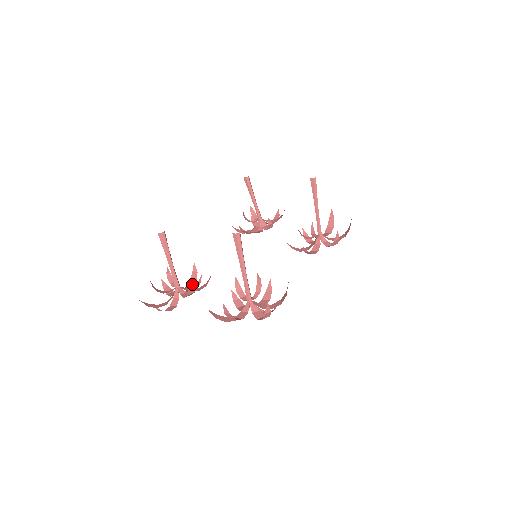
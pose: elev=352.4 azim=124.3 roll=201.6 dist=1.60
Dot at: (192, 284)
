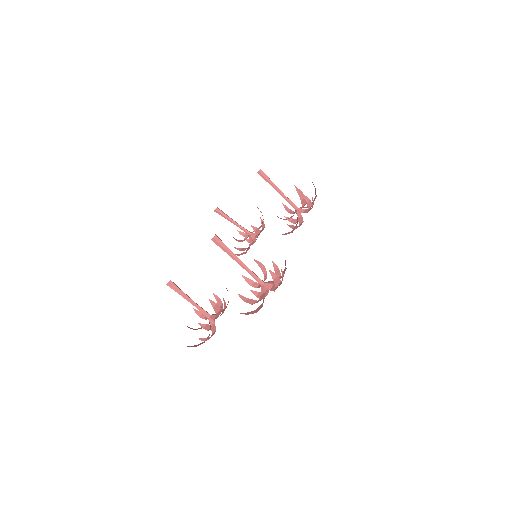
Dot at: (213, 303)
